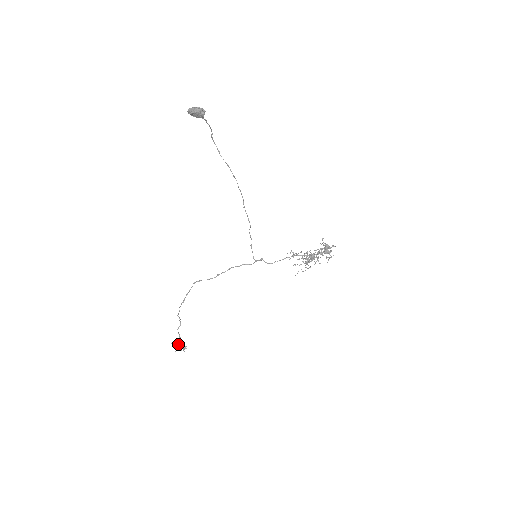
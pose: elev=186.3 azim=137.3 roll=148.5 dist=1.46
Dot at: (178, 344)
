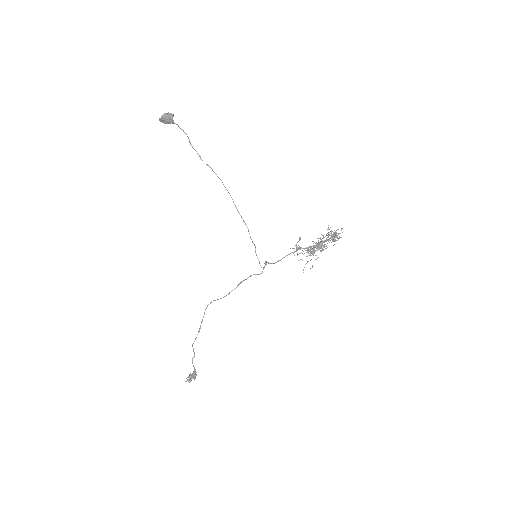
Dot at: (189, 374)
